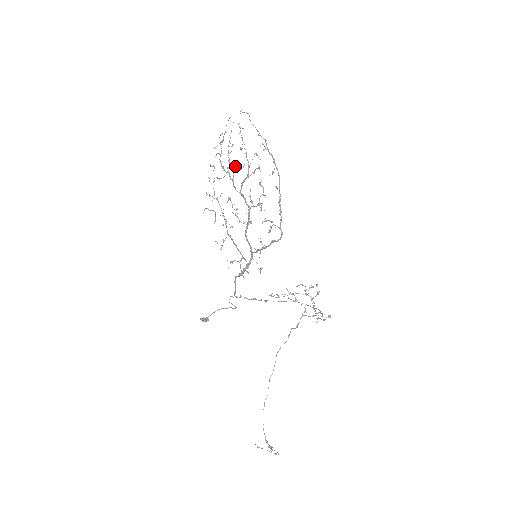
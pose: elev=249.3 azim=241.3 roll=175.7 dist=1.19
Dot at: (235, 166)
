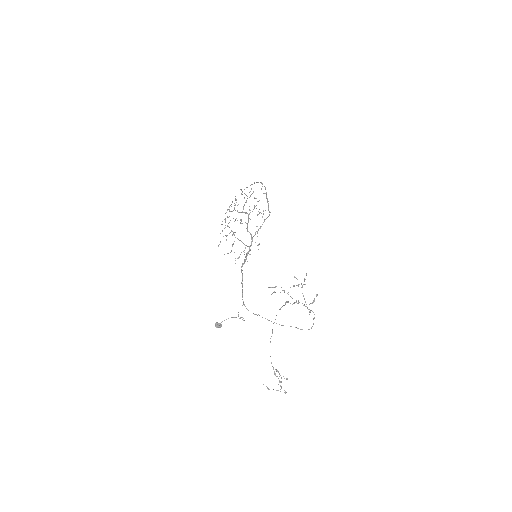
Dot at: occluded
